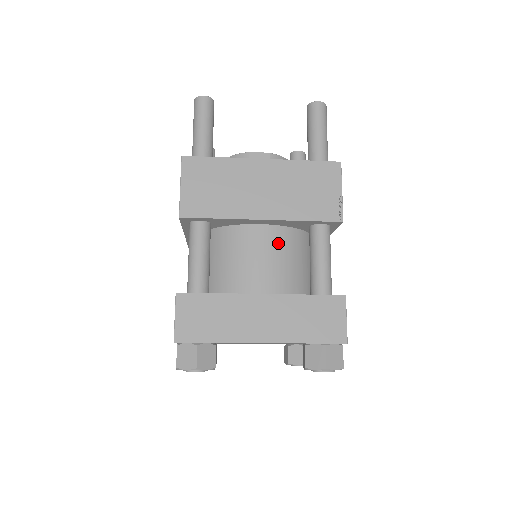
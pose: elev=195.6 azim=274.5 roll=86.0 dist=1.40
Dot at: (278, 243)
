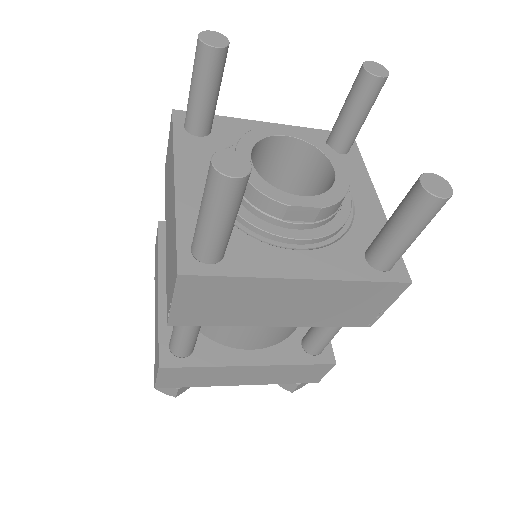
Dot at: occluded
